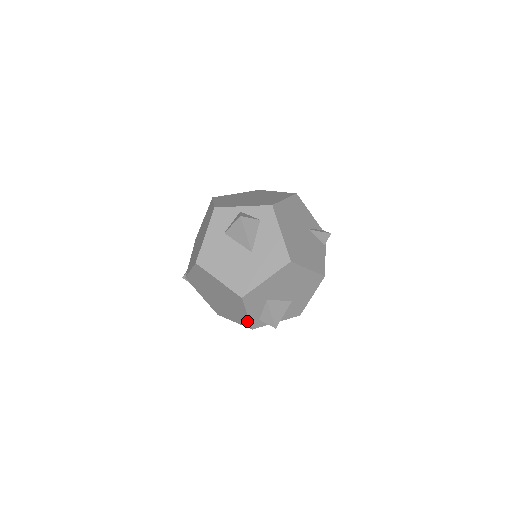
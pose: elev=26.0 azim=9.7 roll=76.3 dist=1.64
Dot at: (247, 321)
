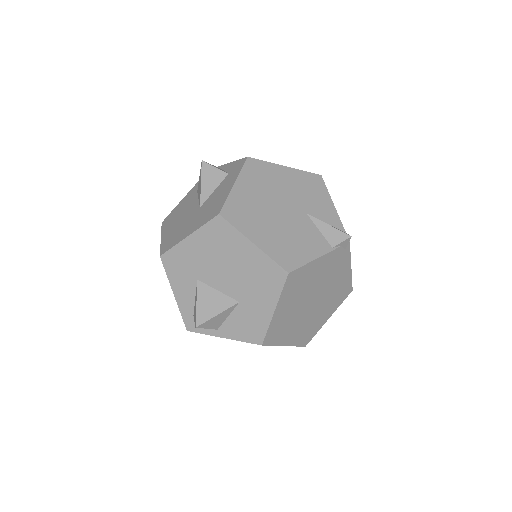
Dot at: (181, 313)
